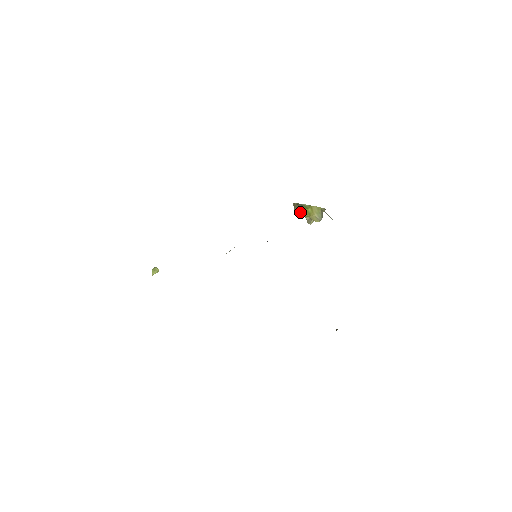
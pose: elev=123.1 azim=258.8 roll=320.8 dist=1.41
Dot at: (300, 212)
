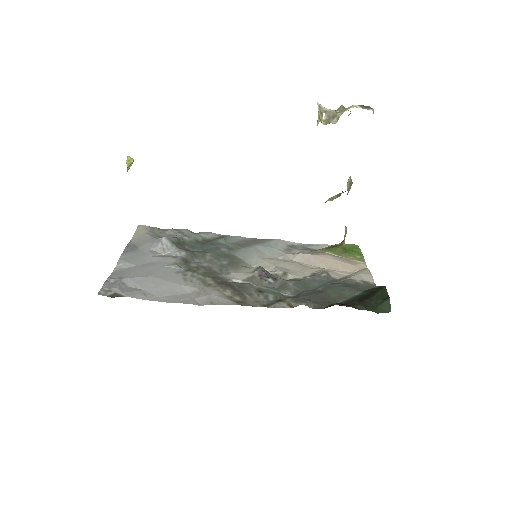
Dot at: occluded
